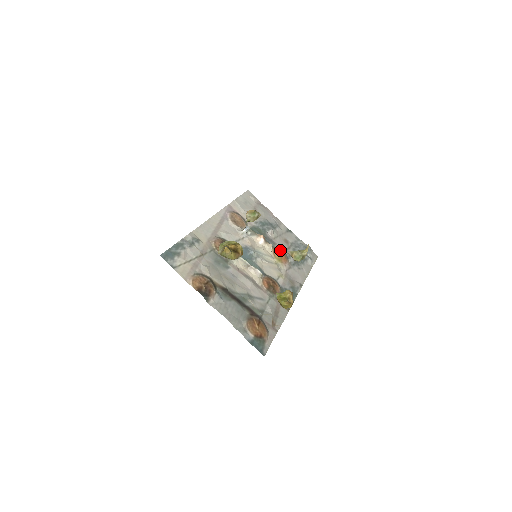
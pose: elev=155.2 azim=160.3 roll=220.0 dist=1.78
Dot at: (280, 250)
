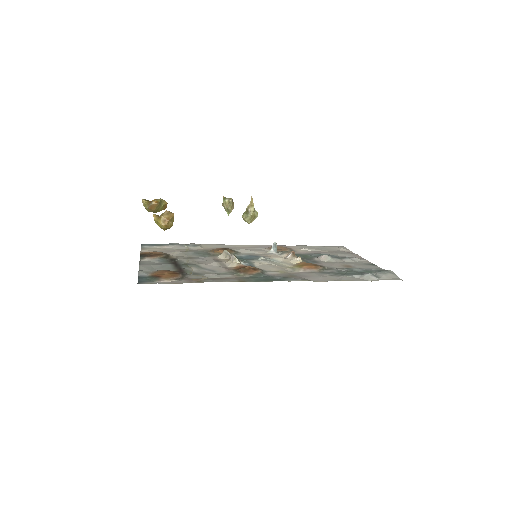
Dot at: (317, 265)
